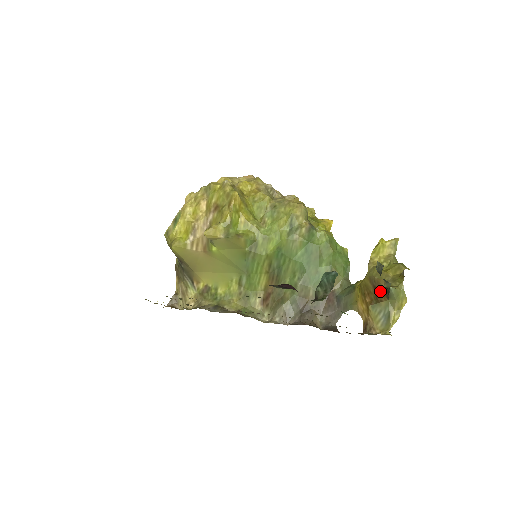
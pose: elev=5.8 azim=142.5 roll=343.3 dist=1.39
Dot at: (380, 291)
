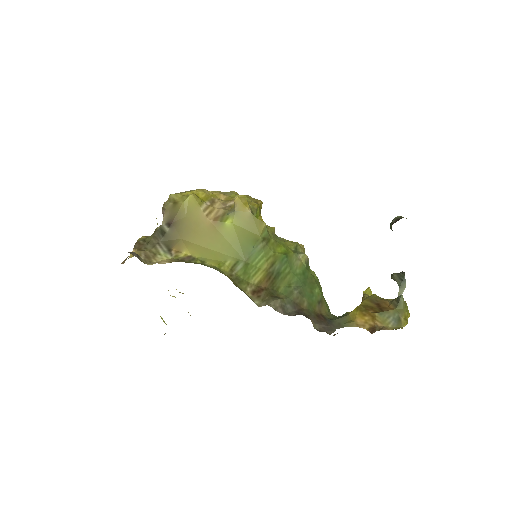
Dot at: (385, 305)
